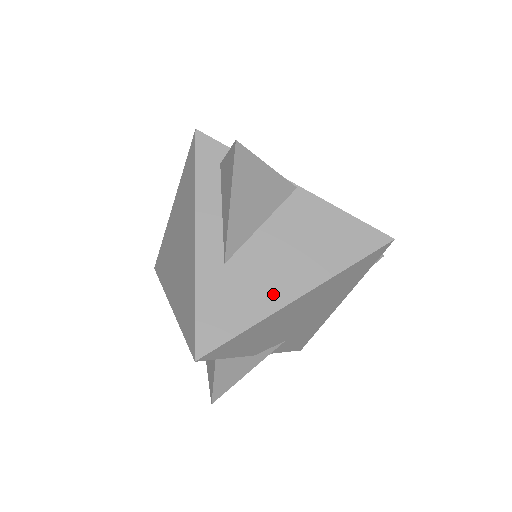
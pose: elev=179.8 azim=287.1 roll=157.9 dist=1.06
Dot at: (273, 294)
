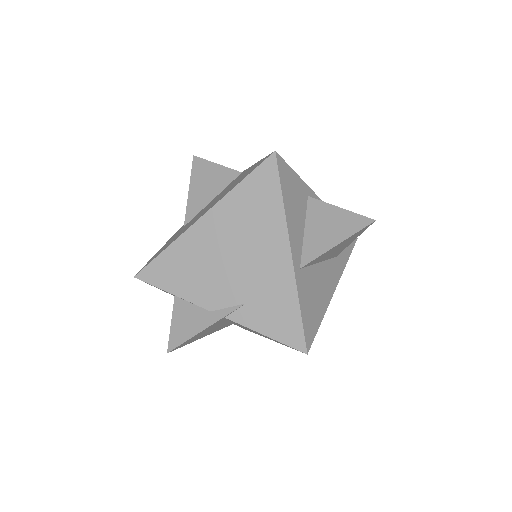
Dot at: (191, 224)
